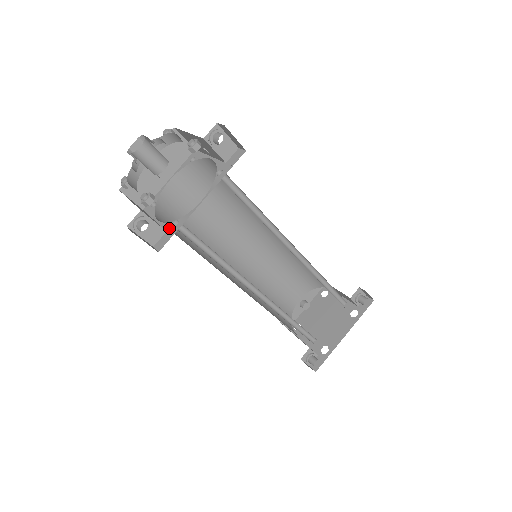
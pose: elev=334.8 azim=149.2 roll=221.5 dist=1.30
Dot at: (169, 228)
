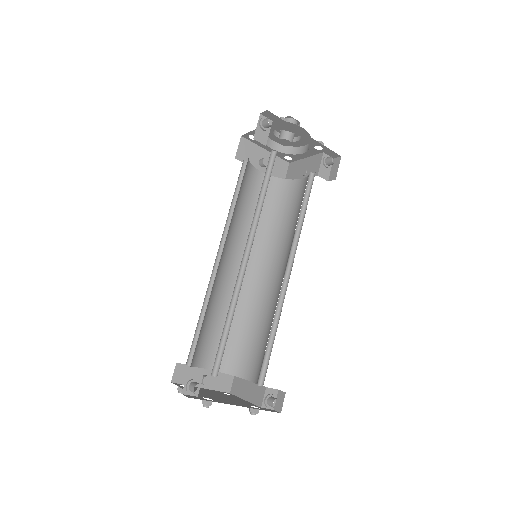
Dot at: occluded
